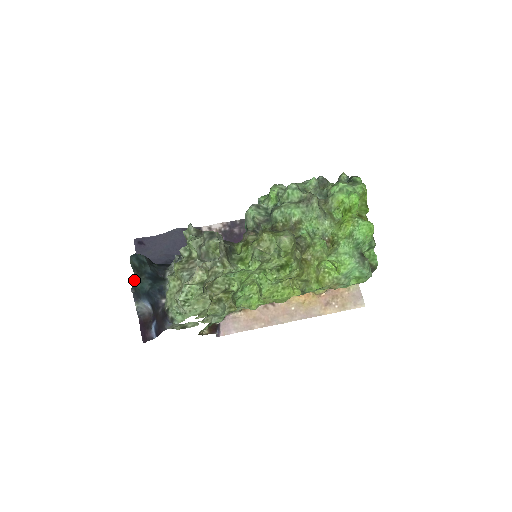
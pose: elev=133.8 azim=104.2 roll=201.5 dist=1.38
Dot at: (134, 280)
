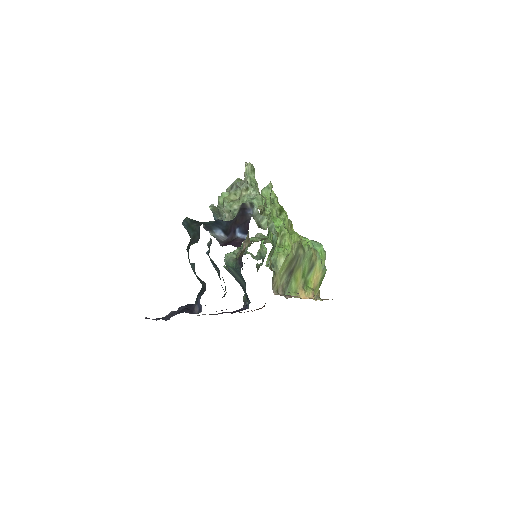
Dot at: (192, 242)
